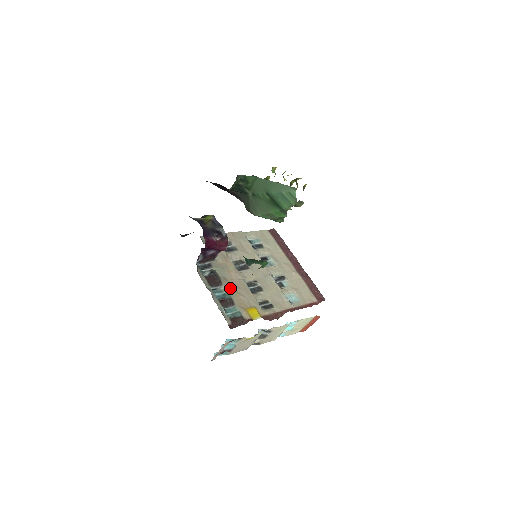
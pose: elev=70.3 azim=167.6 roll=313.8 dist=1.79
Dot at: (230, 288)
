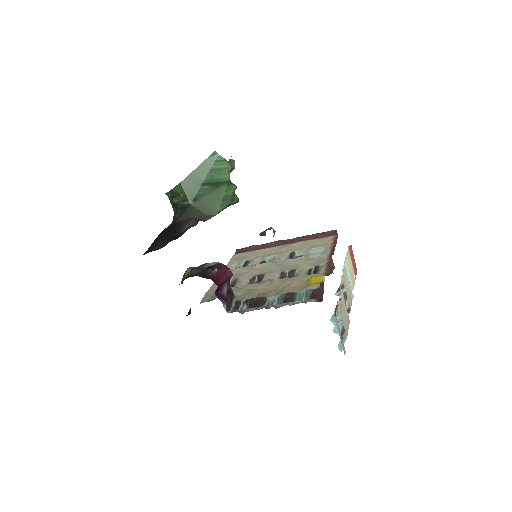
Dot at: (275, 293)
